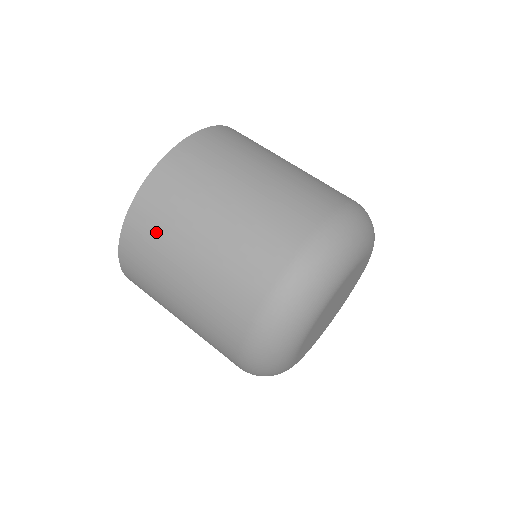
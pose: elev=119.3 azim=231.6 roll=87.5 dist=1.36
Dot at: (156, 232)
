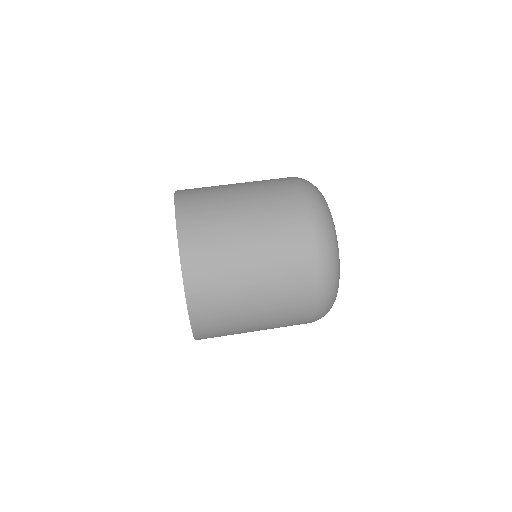
Dot at: (217, 288)
